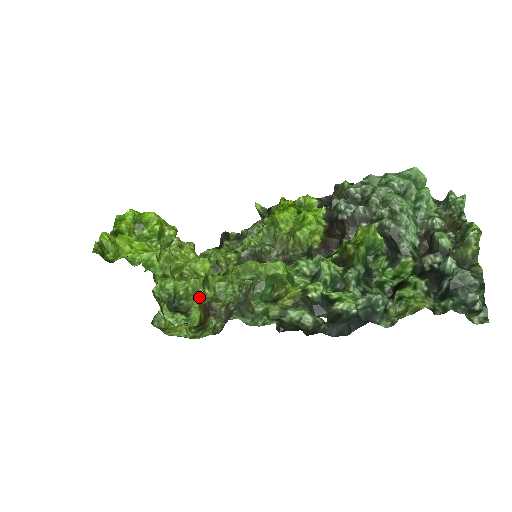
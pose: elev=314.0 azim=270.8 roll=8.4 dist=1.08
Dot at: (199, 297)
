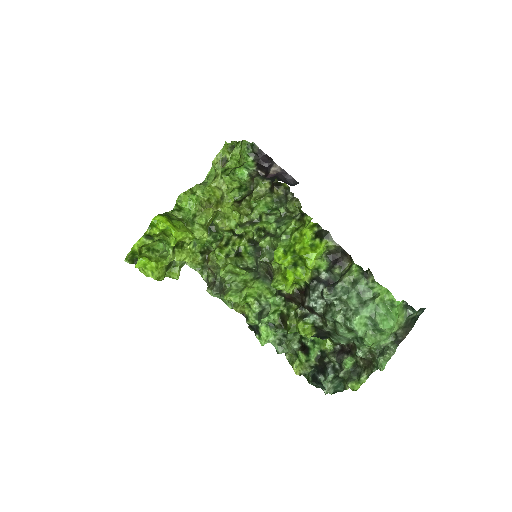
Dot at: (223, 233)
